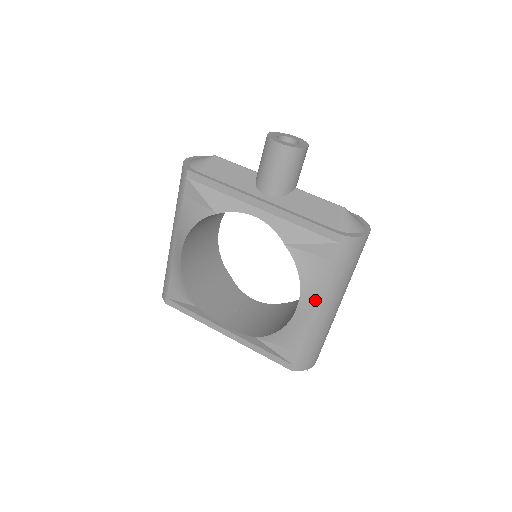
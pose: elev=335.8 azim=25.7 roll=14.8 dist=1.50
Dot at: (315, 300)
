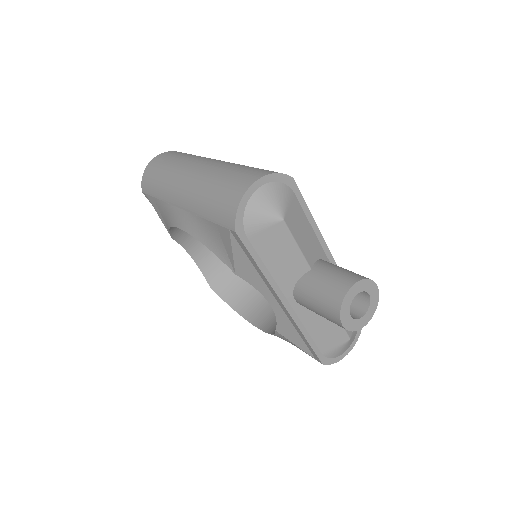
Dot at: occluded
